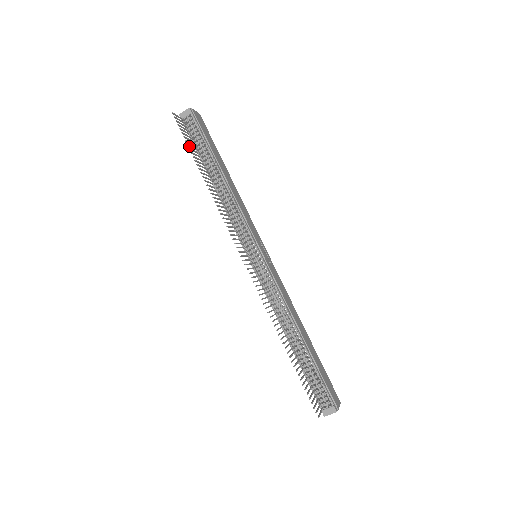
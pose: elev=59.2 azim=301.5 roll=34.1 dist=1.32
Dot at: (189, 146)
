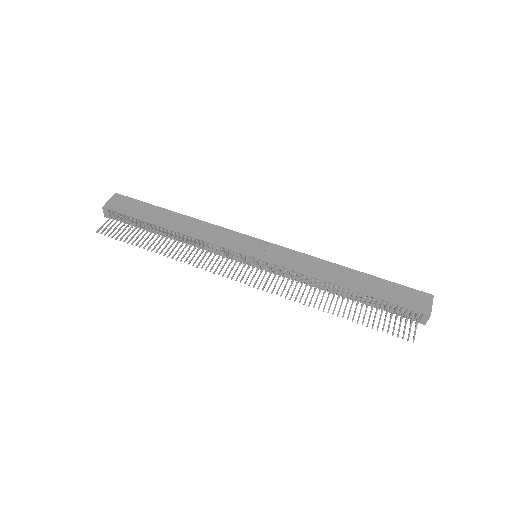
Dot at: (130, 240)
